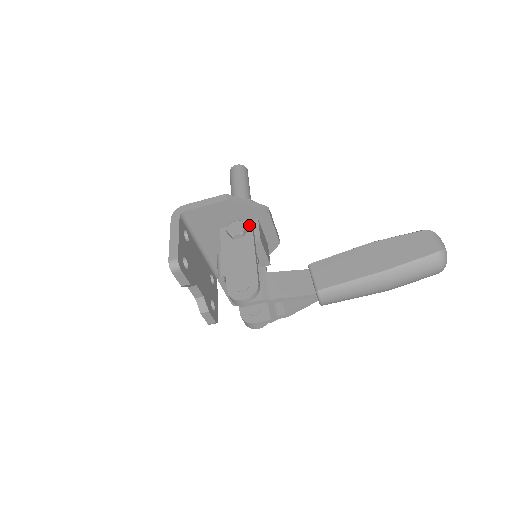
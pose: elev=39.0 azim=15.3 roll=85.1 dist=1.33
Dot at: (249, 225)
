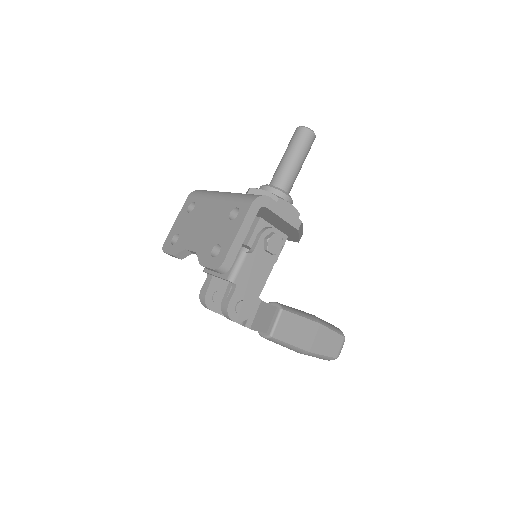
Dot at: occluded
